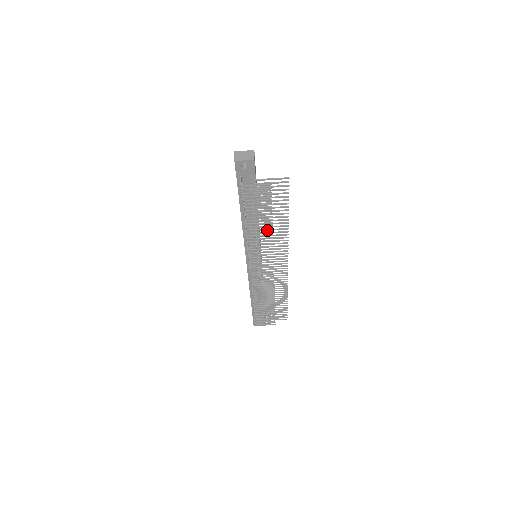
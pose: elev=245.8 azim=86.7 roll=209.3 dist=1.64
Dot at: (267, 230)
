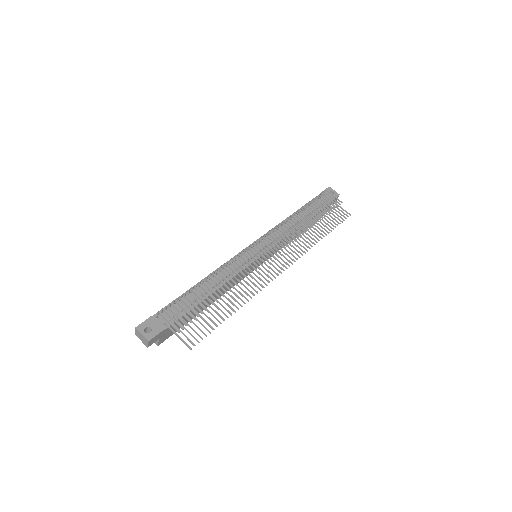
Dot at: (303, 230)
